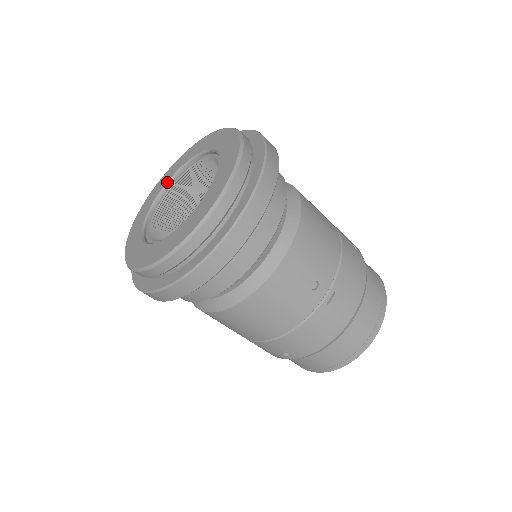
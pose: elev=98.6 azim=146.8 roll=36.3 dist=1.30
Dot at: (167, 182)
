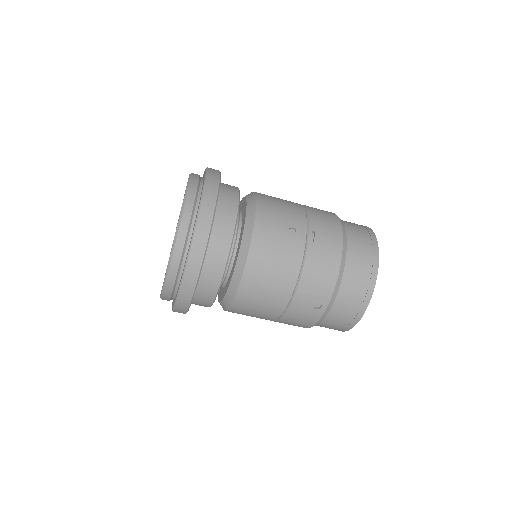
Dot at: occluded
